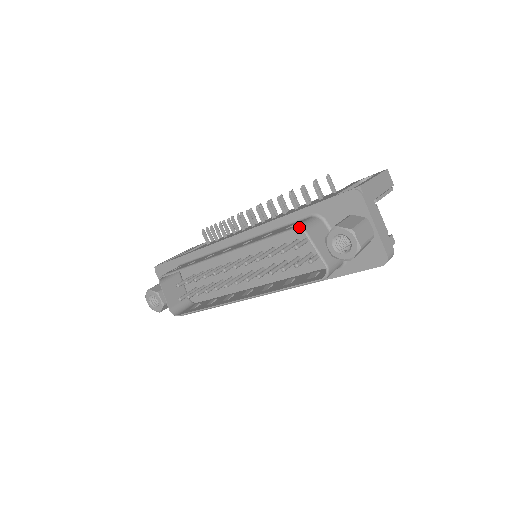
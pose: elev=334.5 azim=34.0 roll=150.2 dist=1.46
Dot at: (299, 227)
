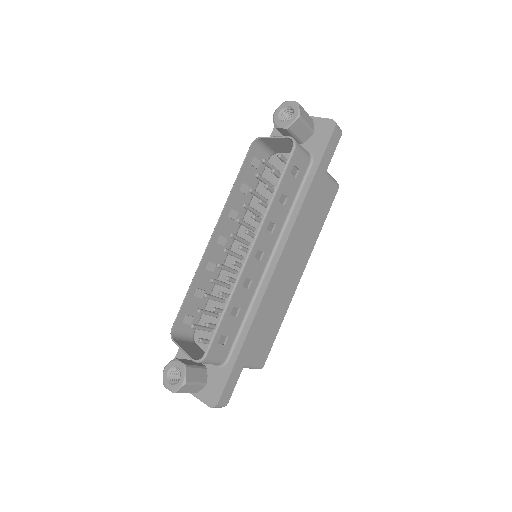
Dot at: (254, 141)
